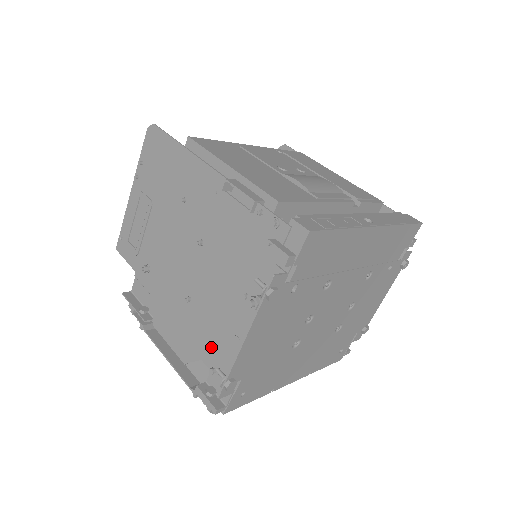
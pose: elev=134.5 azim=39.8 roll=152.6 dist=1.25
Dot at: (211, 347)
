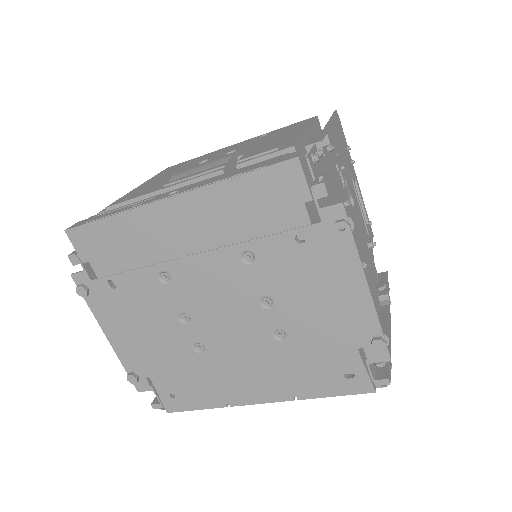
Dot at: occluded
